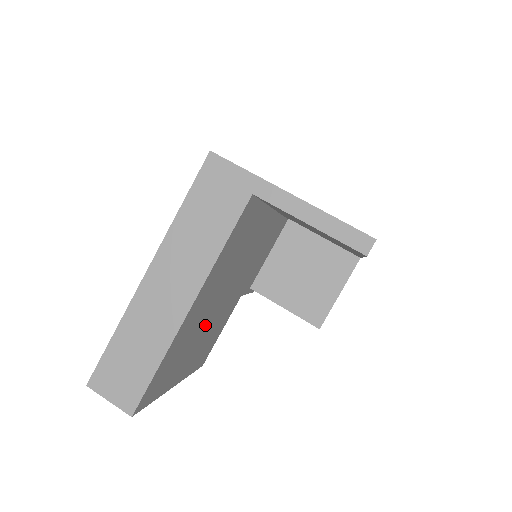
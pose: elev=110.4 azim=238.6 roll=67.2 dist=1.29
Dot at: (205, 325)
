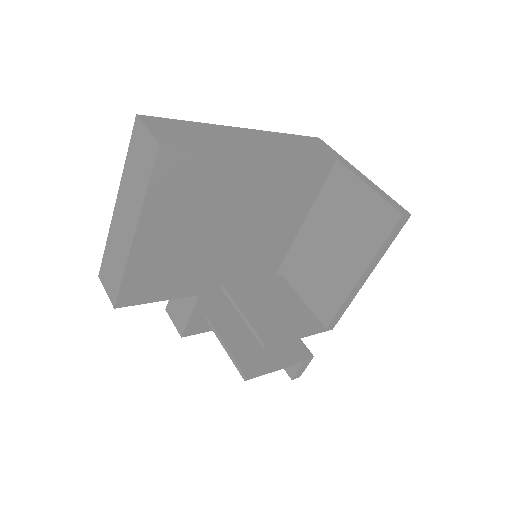
Dot at: (208, 225)
